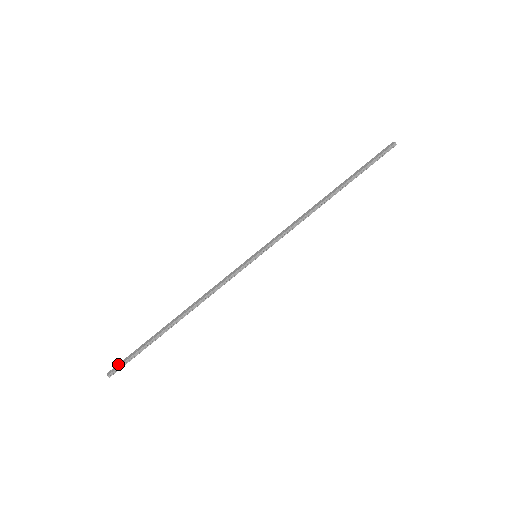
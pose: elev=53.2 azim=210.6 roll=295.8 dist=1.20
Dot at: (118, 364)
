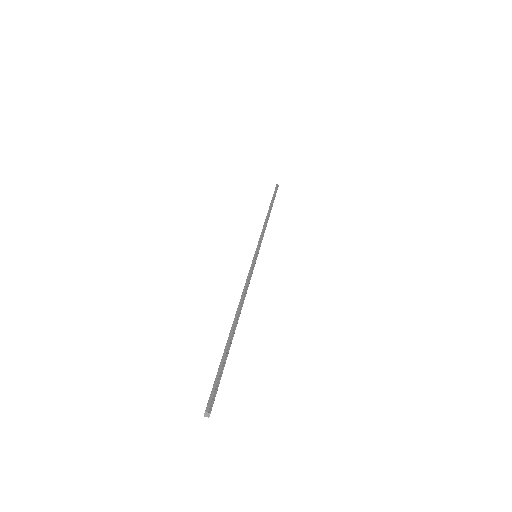
Dot at: (209, 397)
